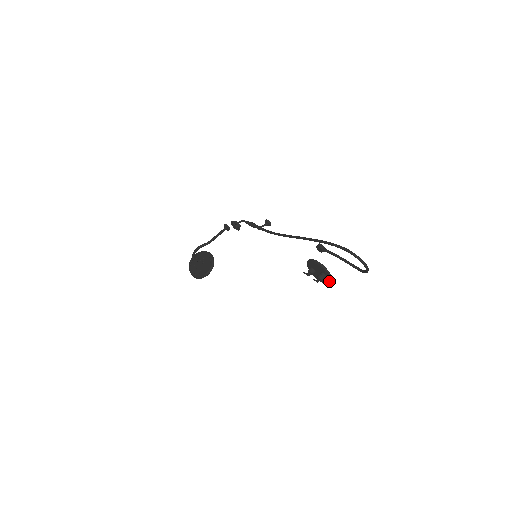
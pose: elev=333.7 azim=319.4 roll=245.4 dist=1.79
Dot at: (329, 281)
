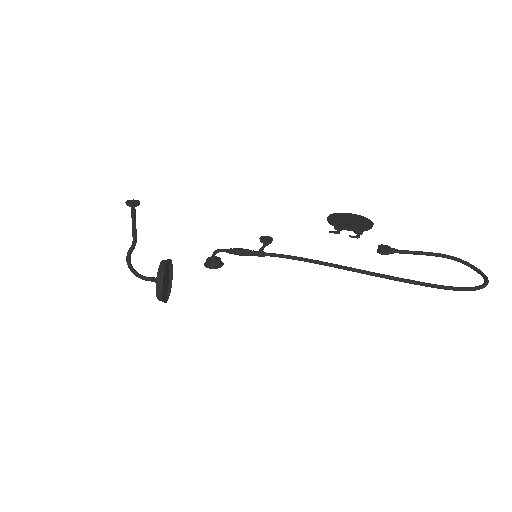
Dot at: occluded
